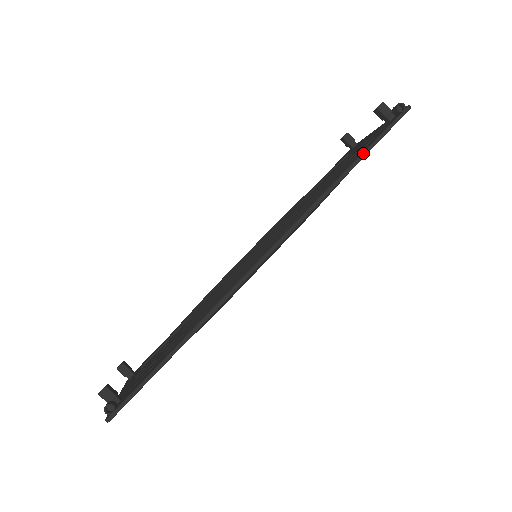
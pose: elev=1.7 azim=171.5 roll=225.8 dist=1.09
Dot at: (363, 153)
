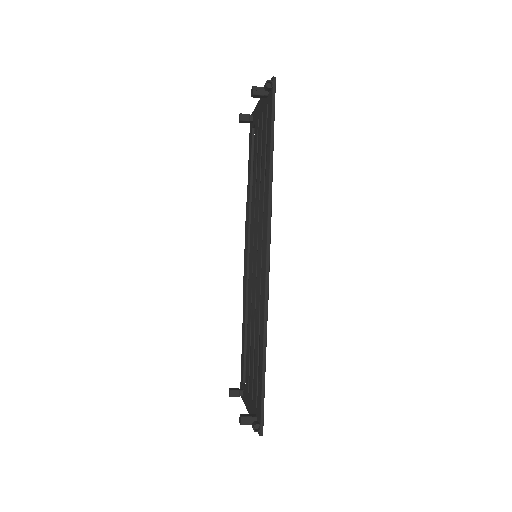
Dot at: (271, 138)
